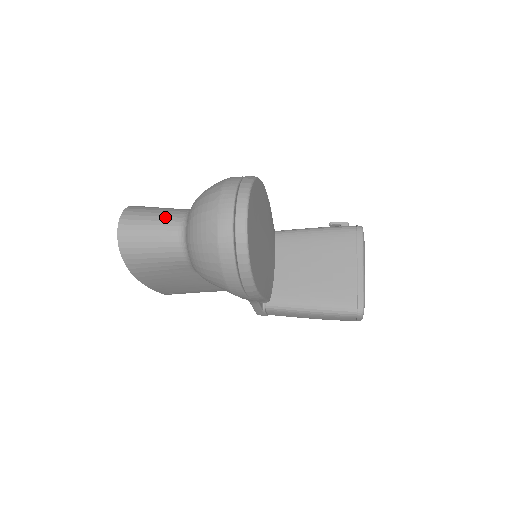
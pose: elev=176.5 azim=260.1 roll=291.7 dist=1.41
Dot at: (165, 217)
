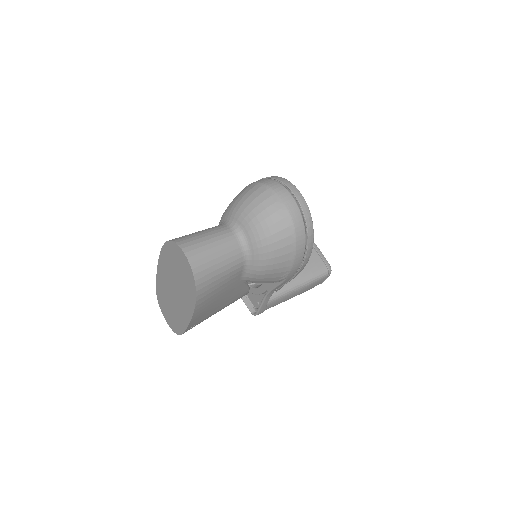
Dot at: (217, 233)
